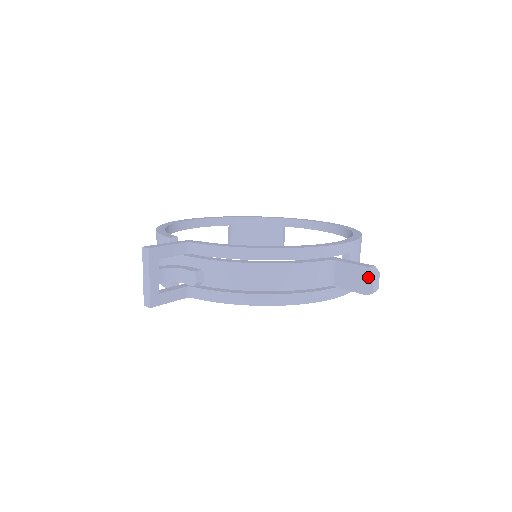
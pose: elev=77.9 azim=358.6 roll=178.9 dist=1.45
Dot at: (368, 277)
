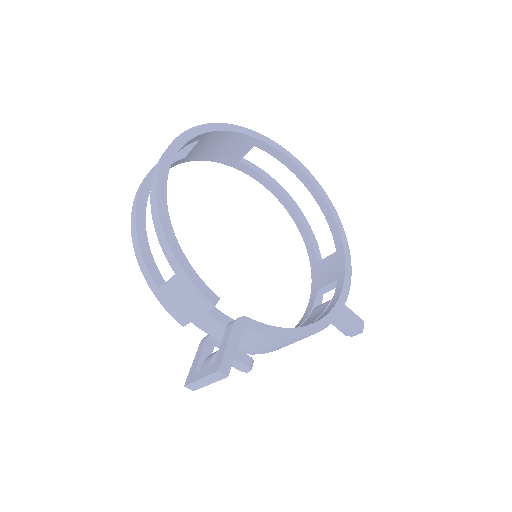
Dot at: (356, 331)
